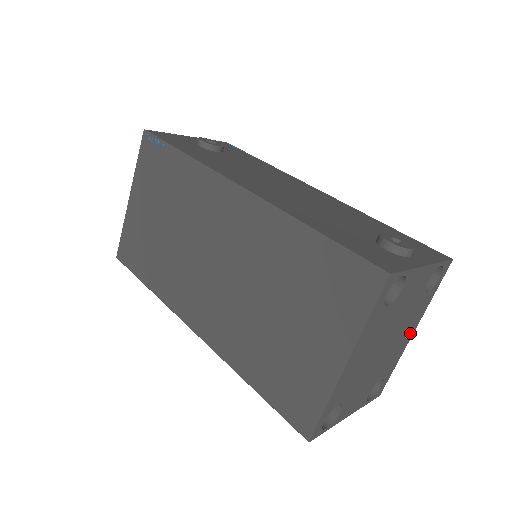
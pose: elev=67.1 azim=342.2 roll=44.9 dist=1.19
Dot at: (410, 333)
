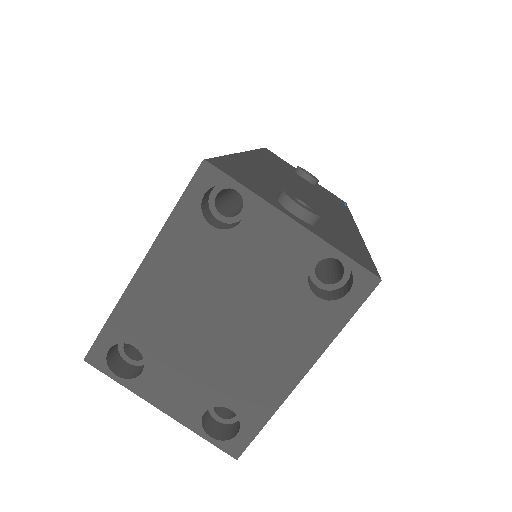
Dot at: (293, 368)
